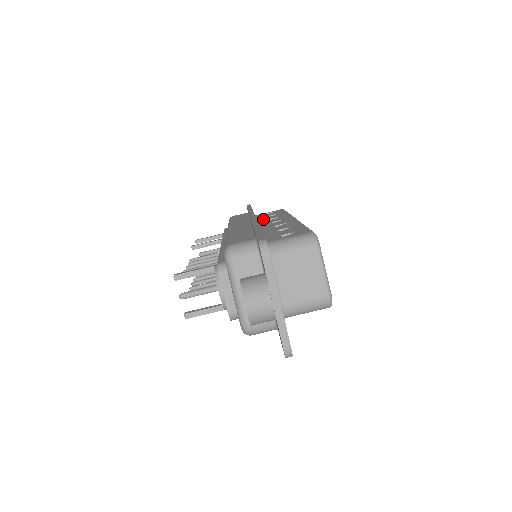
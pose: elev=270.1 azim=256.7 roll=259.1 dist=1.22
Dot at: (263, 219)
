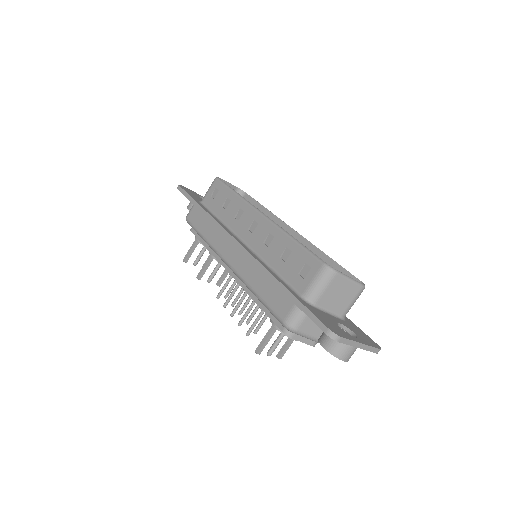
Dot at: (228, 219)
